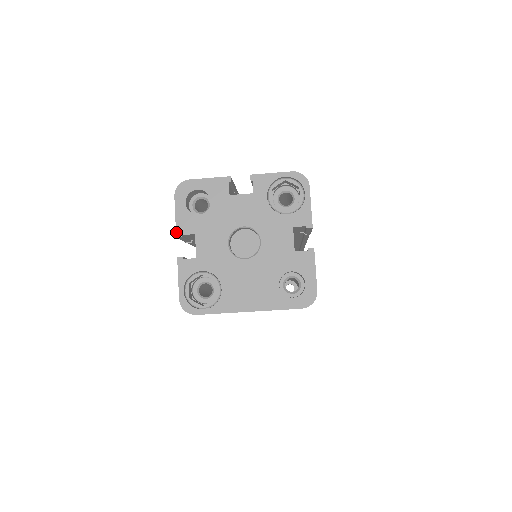
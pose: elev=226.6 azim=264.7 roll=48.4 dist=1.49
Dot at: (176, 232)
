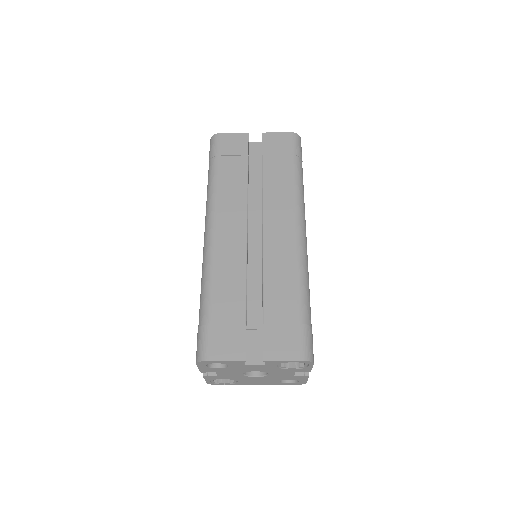
Dot at: occluded
